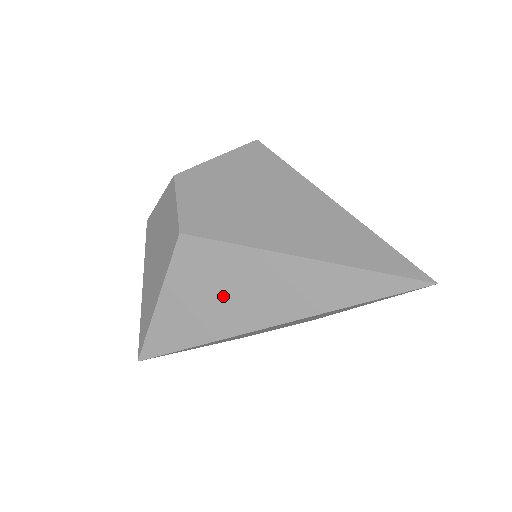
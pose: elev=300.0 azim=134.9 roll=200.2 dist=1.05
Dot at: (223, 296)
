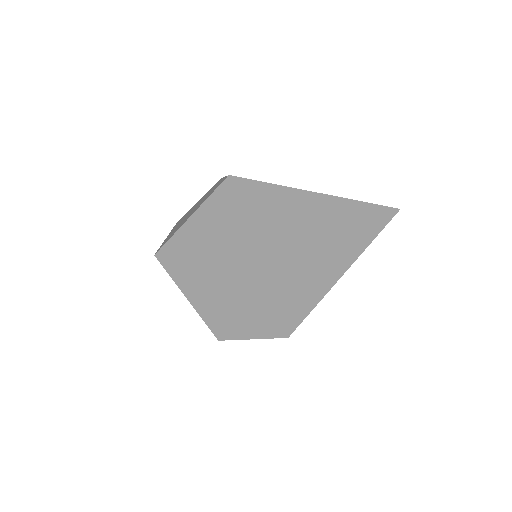
Dot at: (249, 211)
